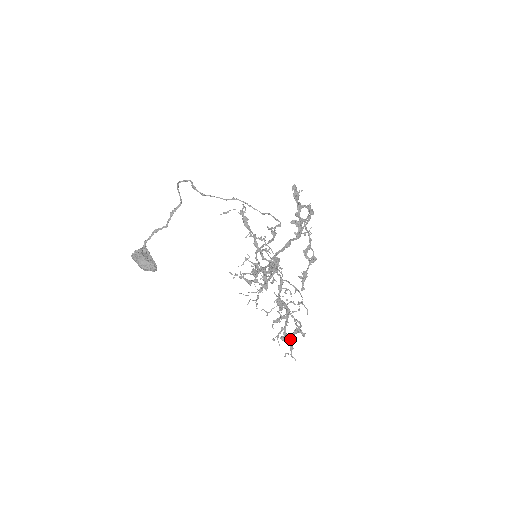
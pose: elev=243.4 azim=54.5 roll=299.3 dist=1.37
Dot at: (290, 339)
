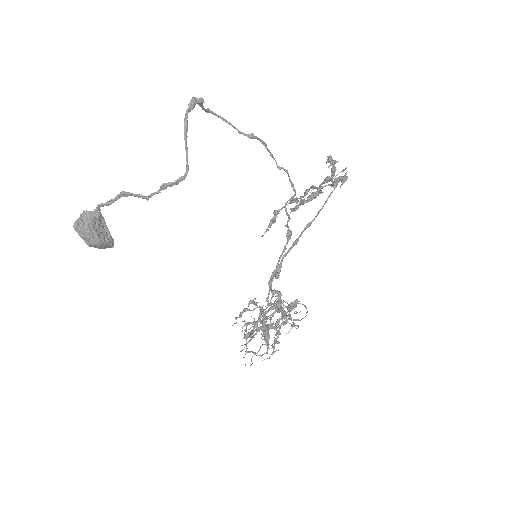
Dot at: (243, 312)
